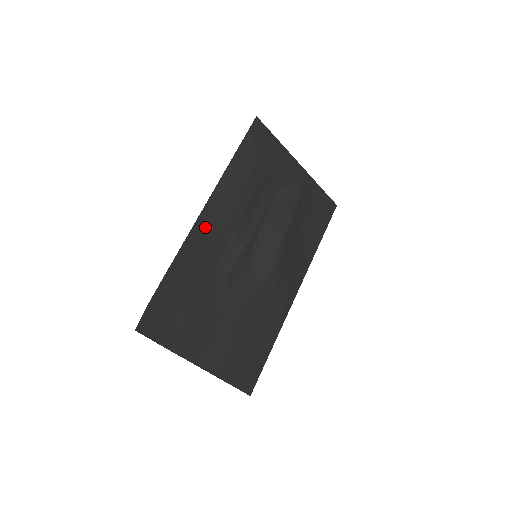
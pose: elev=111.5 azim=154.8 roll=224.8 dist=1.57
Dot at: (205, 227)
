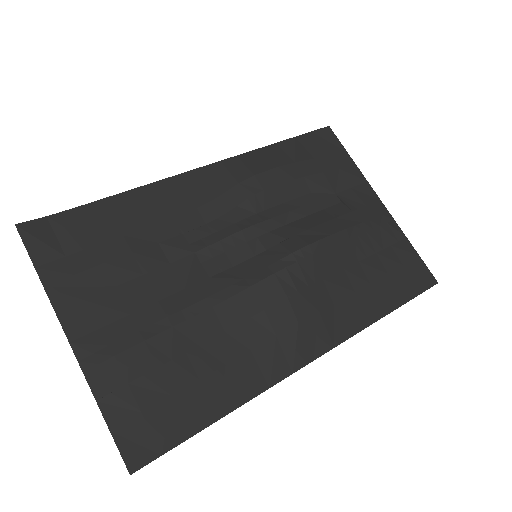
Dot at: (196, 184)
